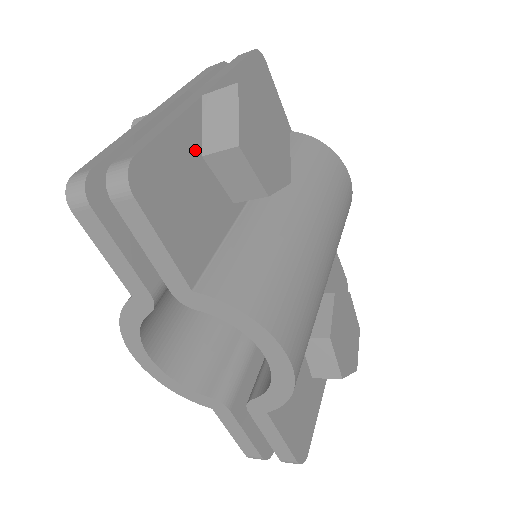
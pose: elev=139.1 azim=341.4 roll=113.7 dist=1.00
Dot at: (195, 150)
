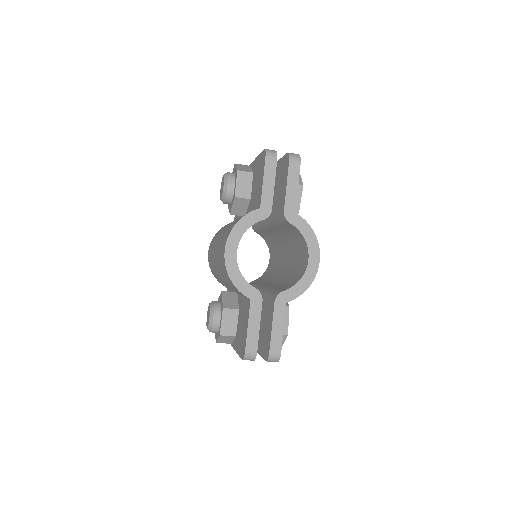
Dot at: occluded
